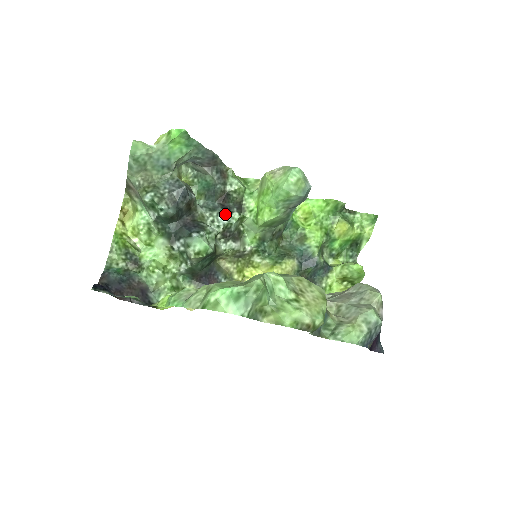
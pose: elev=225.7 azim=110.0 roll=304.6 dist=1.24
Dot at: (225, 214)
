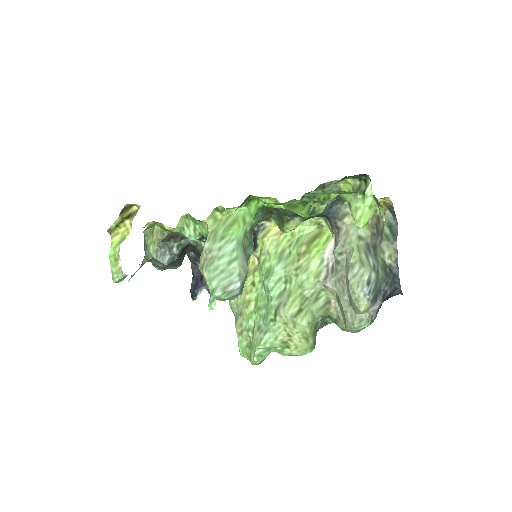
Dot at: occluded
